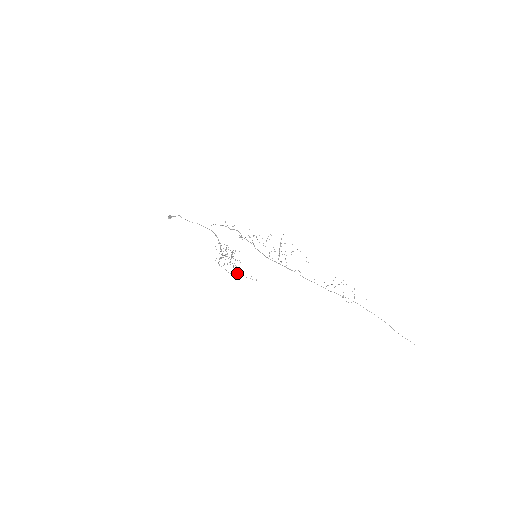
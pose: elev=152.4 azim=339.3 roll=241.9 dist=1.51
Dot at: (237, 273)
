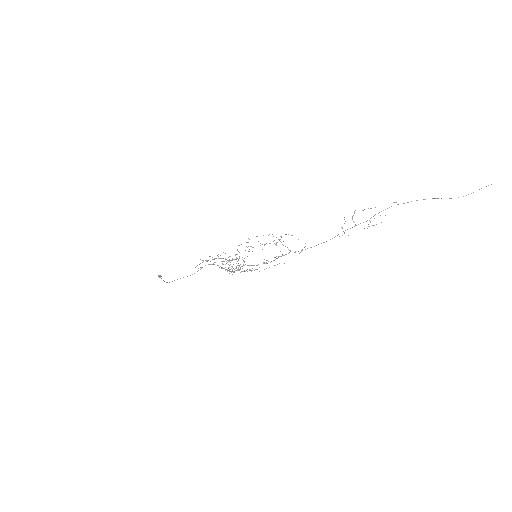
Dot at: occluded
